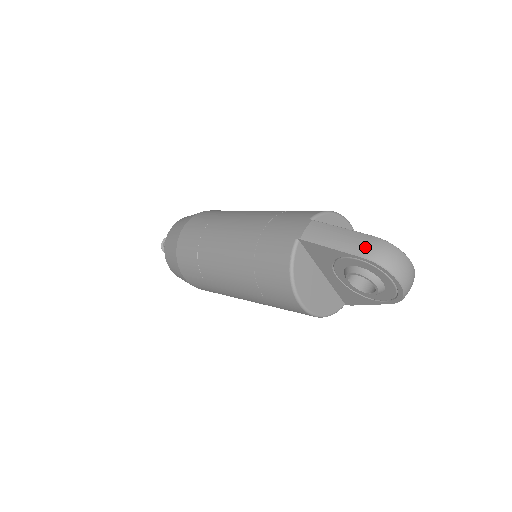
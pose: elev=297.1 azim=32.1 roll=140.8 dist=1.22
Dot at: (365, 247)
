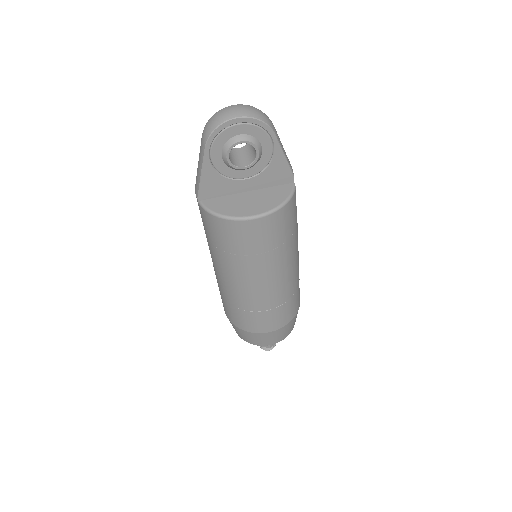
Dot at: (202, 142)
